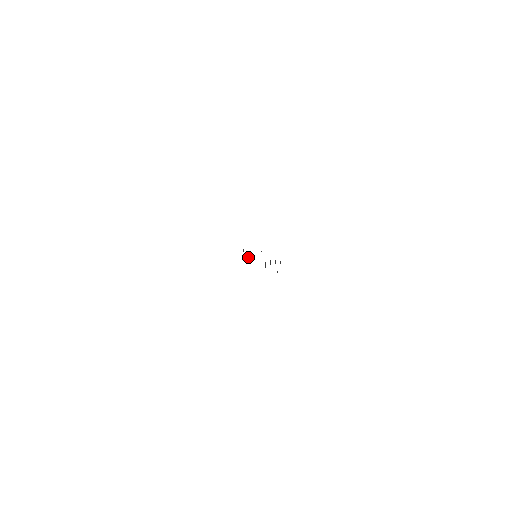
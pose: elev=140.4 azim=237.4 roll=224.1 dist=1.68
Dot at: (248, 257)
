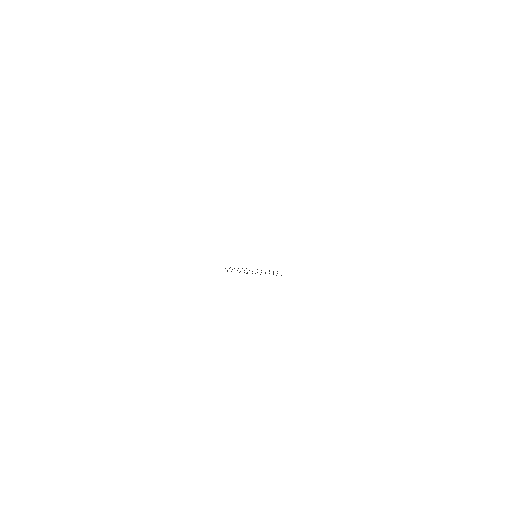
Dot at: occluded
